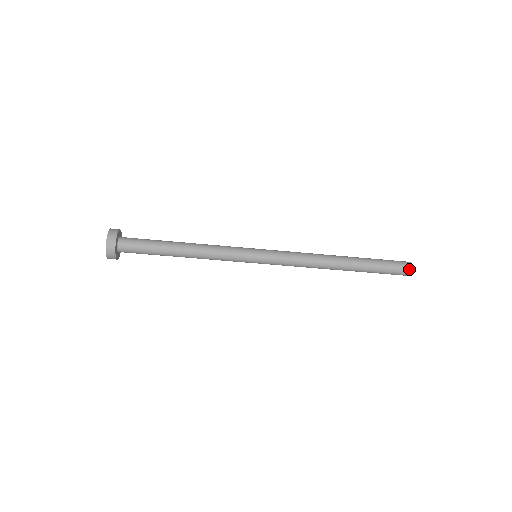
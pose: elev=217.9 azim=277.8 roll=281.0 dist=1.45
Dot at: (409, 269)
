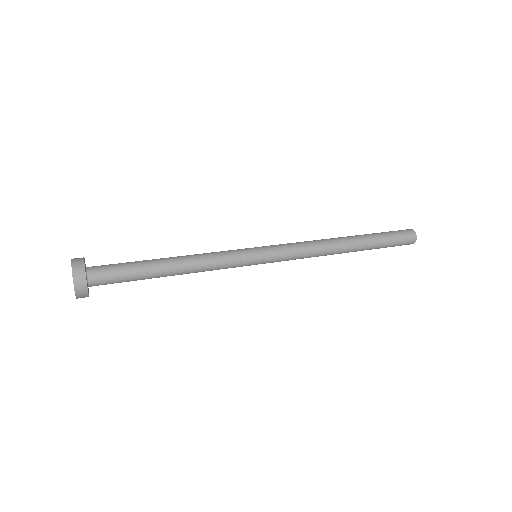
Dot at: occluded
